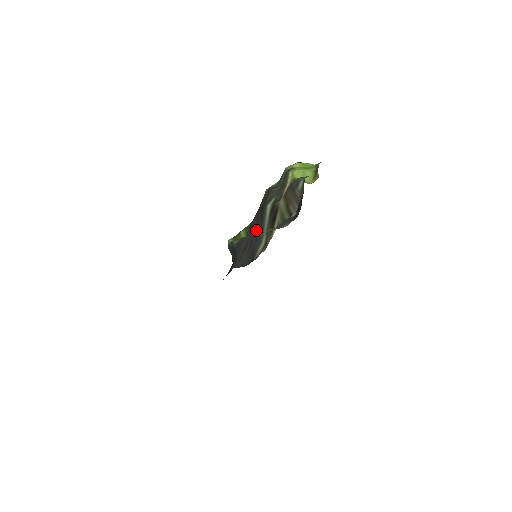
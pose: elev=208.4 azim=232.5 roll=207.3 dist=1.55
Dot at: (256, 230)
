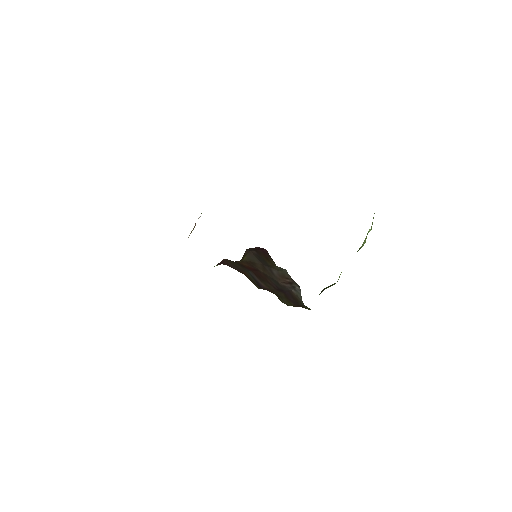
Dot at: occluded
